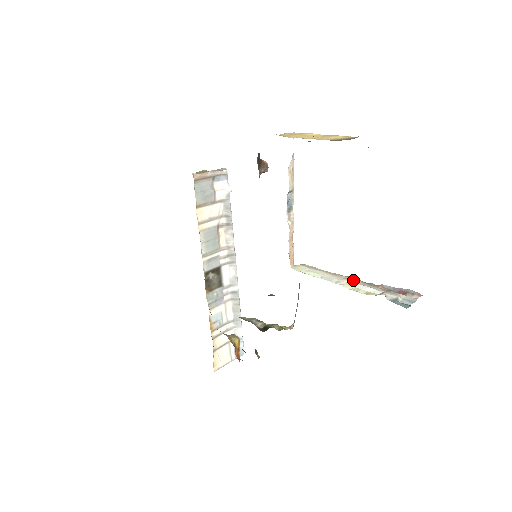
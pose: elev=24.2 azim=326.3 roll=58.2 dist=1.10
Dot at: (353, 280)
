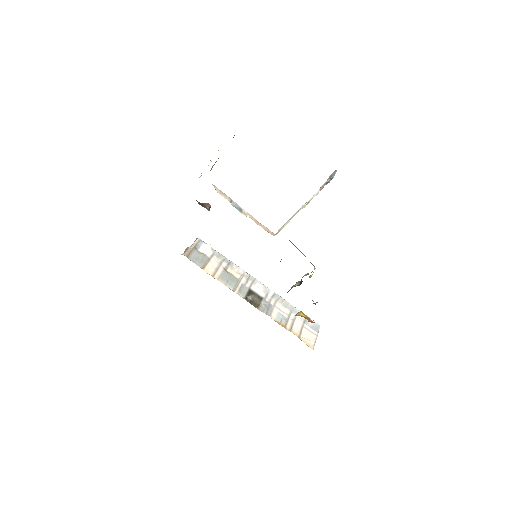
Dot at: (305, 204)
